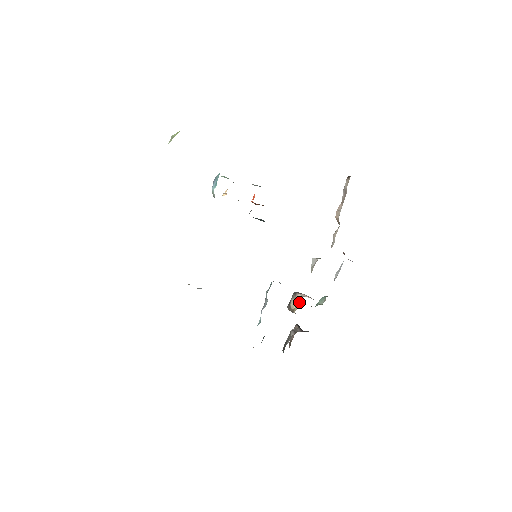
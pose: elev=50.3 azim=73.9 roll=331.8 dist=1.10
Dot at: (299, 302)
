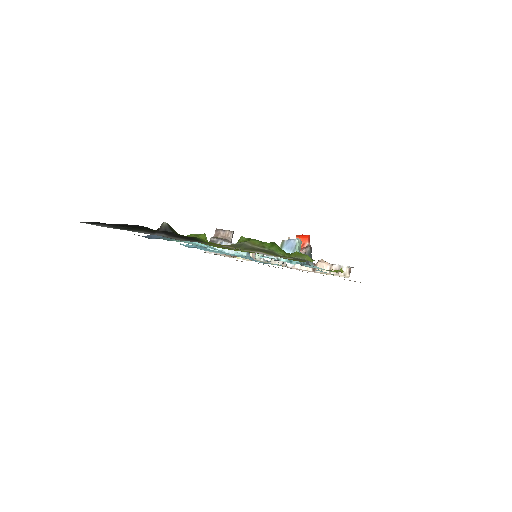
Dot at: occluded
